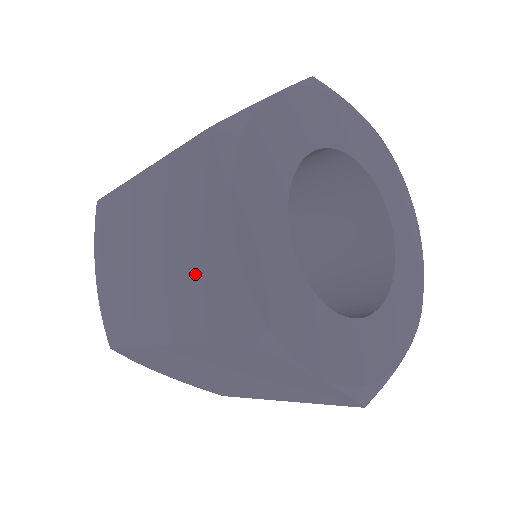
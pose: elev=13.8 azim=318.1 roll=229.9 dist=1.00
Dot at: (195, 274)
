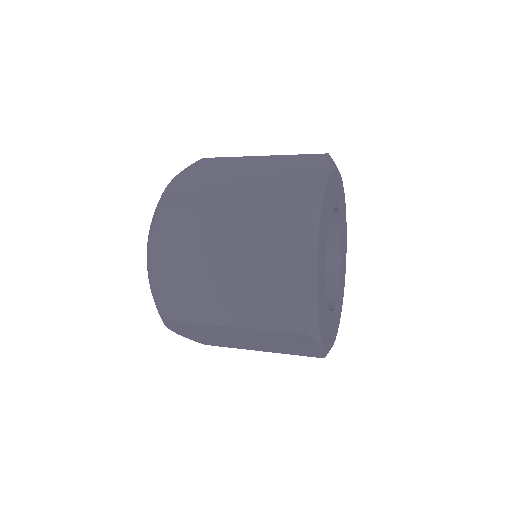
Dot at: (276, 291)
